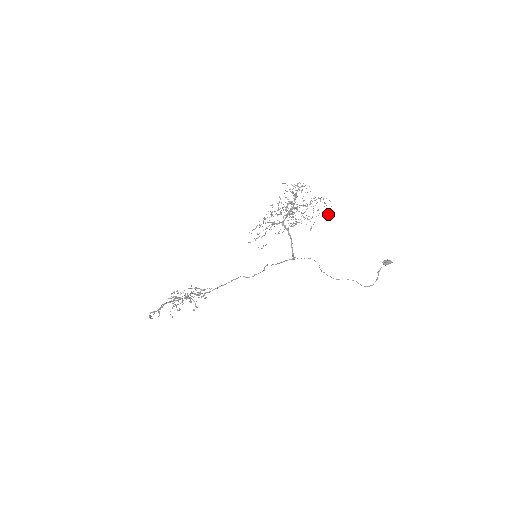
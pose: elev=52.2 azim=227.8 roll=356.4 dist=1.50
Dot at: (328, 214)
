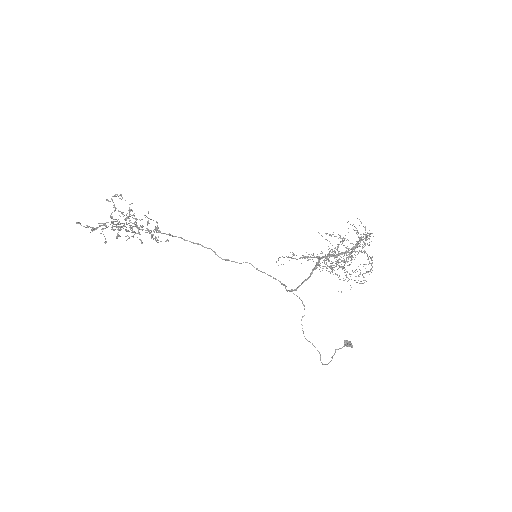
Dot at: (348, 265)
